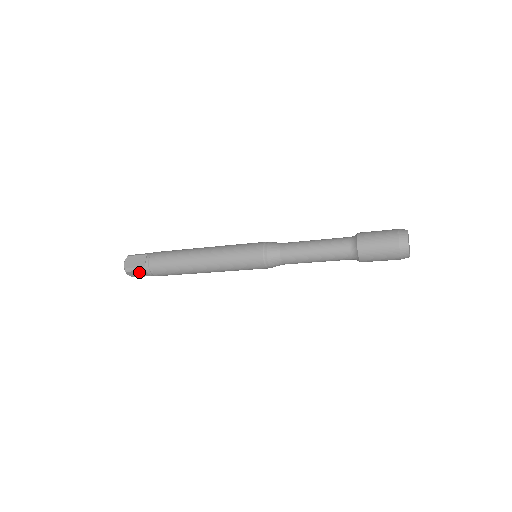
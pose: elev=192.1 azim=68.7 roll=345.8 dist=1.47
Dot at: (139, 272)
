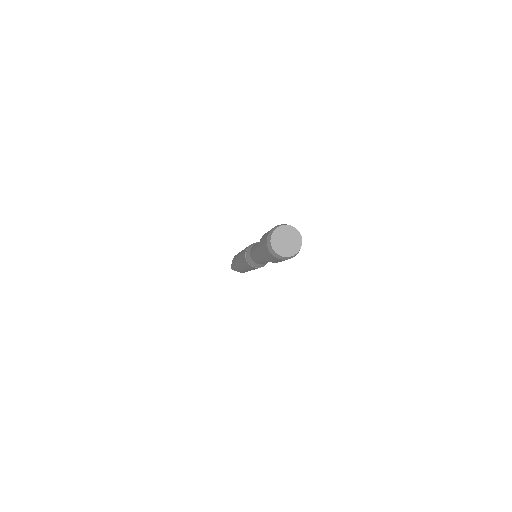
Dot at: occluded
